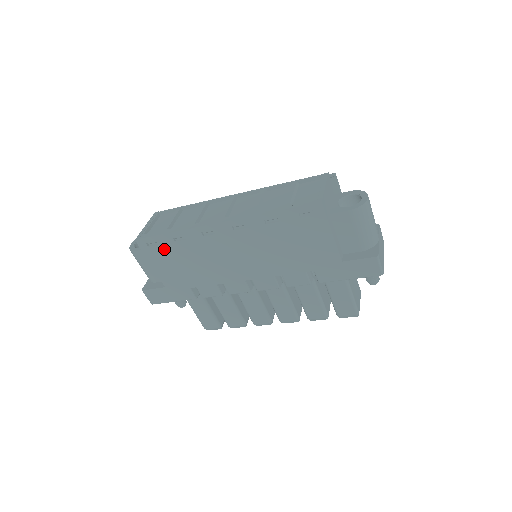
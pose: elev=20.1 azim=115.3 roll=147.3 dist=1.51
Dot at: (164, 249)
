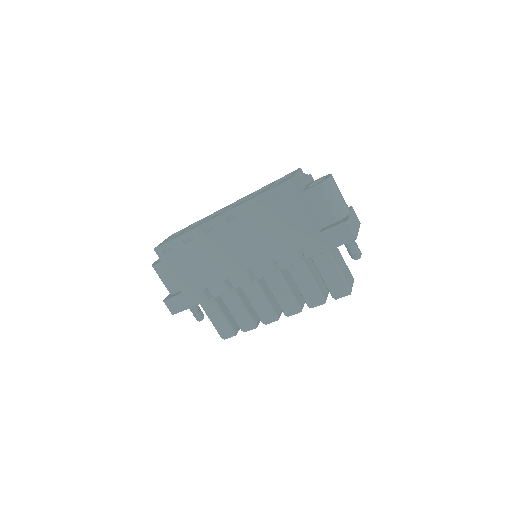
Dot at: (177, 253)
